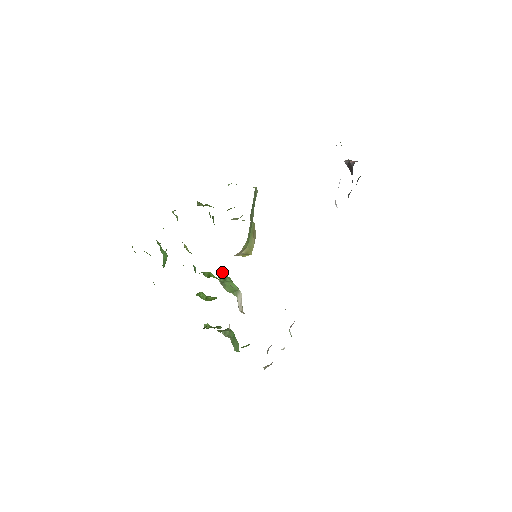
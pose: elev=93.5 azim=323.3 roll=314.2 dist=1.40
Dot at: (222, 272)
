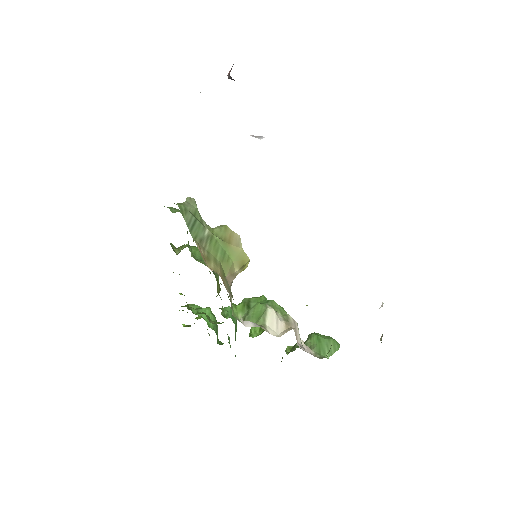
Dot at: (244, 299)
